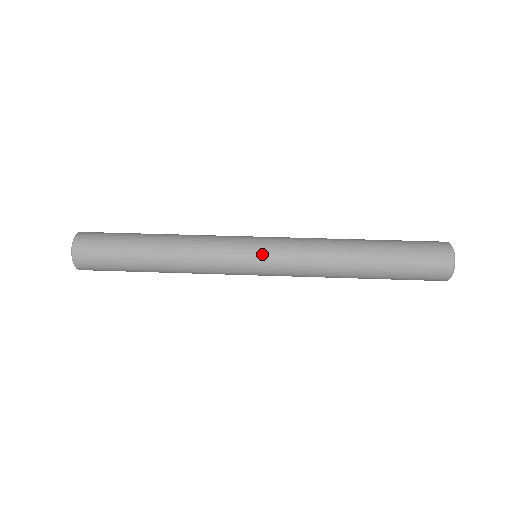
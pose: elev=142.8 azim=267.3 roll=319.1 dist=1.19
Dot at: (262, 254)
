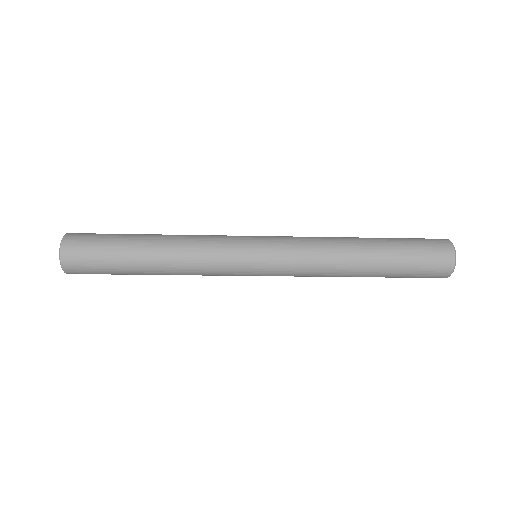
Dot at: (263, 236)
